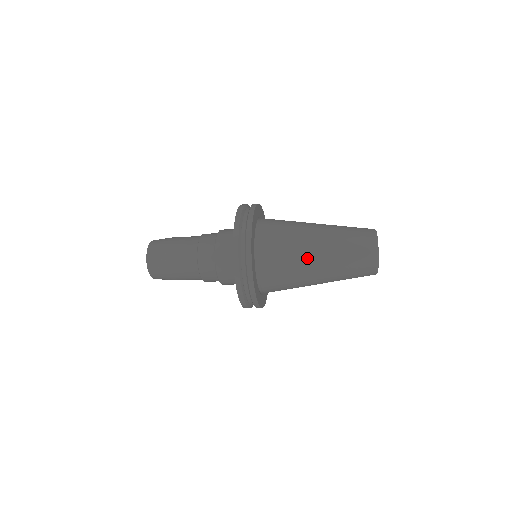
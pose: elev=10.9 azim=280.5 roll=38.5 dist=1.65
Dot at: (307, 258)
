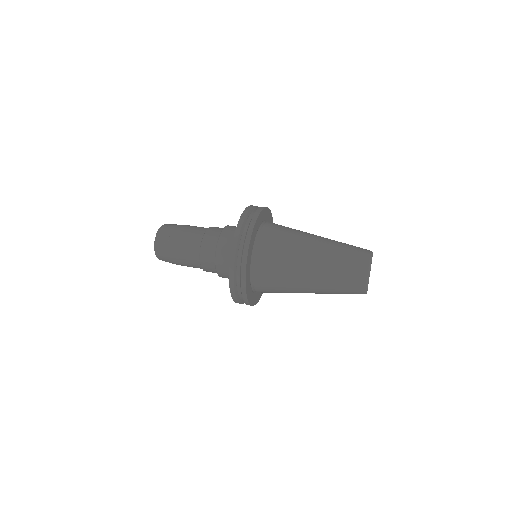
Dot at: (299, 280)
